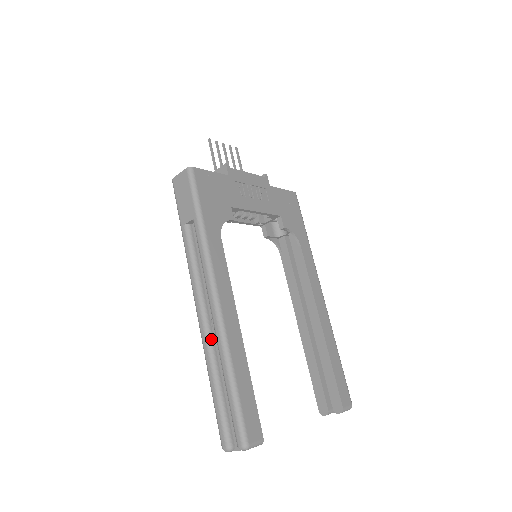
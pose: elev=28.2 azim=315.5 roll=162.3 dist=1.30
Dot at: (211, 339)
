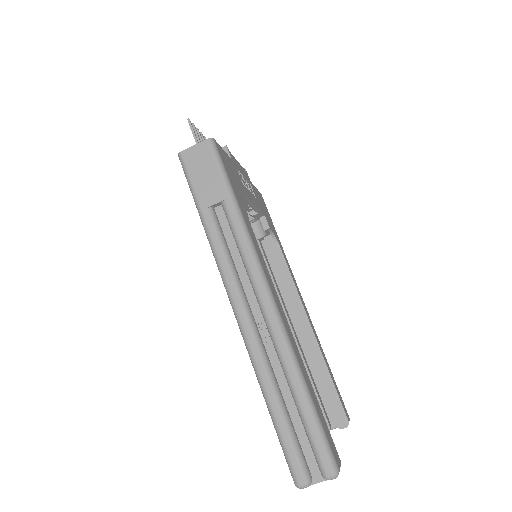
Dot at: (263, 347)
